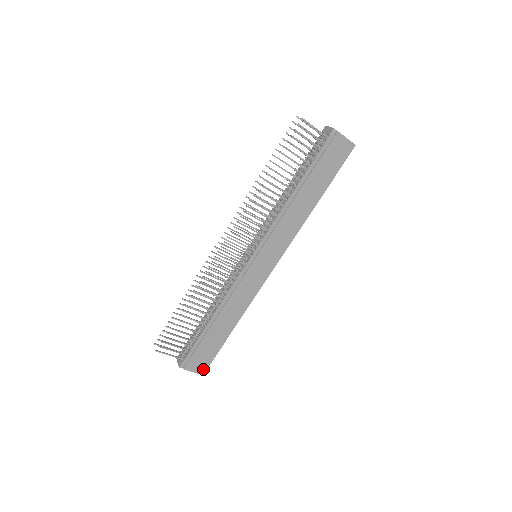
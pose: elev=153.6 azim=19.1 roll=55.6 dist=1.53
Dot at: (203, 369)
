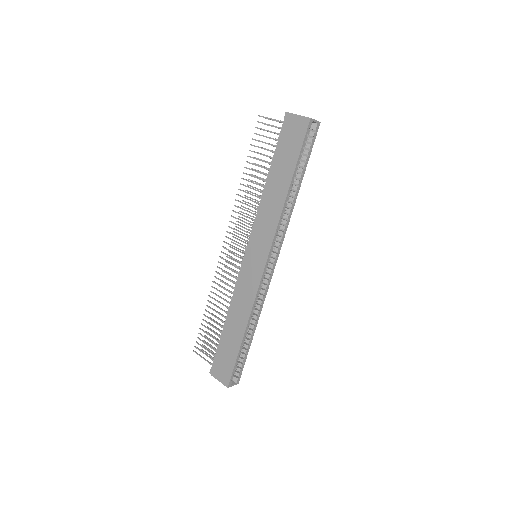
Dot at: (227, 380)
